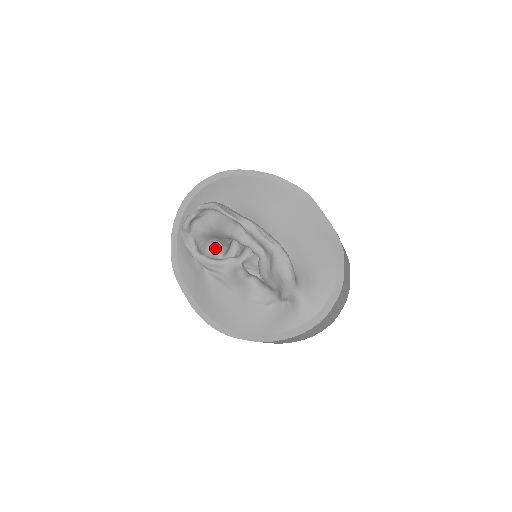
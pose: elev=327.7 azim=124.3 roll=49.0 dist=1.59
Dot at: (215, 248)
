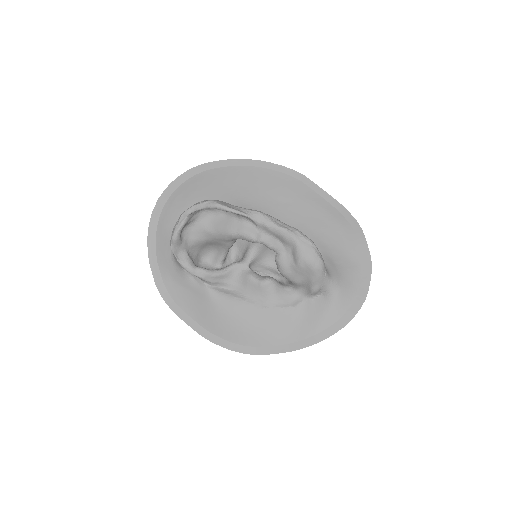
Dot at: (210, 257)
